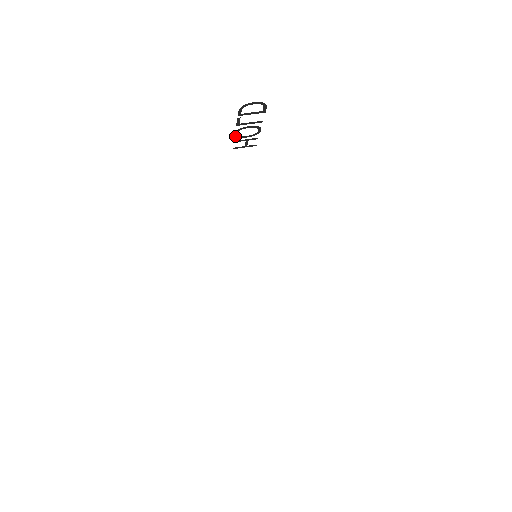
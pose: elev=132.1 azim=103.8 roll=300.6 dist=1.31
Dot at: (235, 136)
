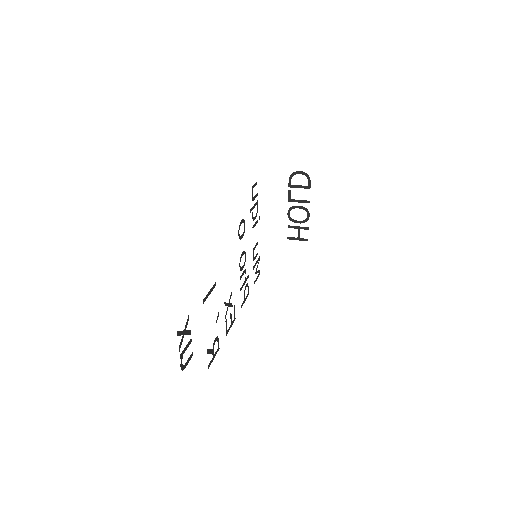
Dot at: occluded
